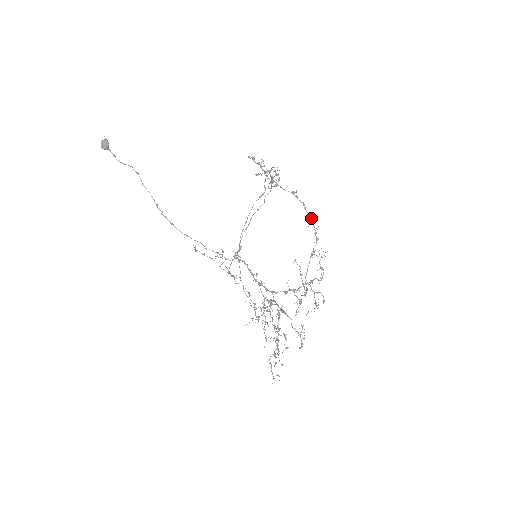
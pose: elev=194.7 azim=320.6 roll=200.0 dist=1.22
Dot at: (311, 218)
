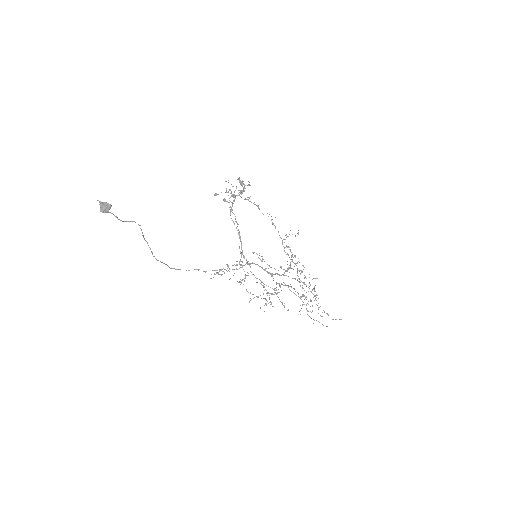
Dot at: occluded
